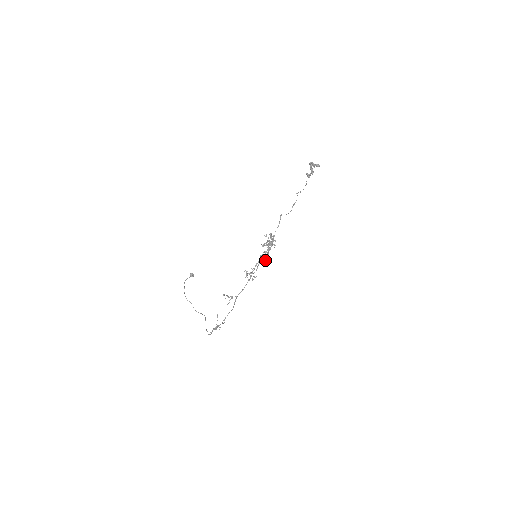
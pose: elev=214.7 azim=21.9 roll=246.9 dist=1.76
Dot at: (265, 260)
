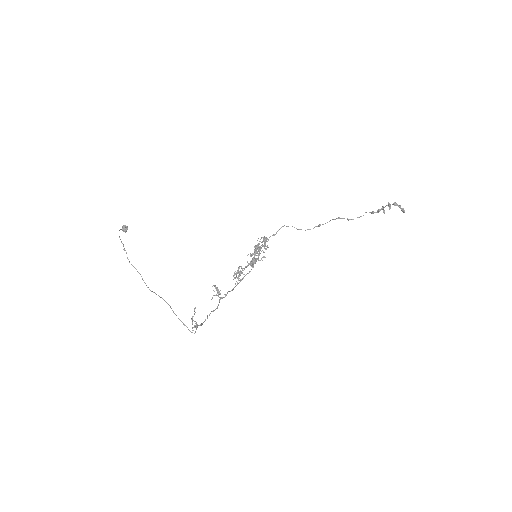
Dot at: (252, 265)
